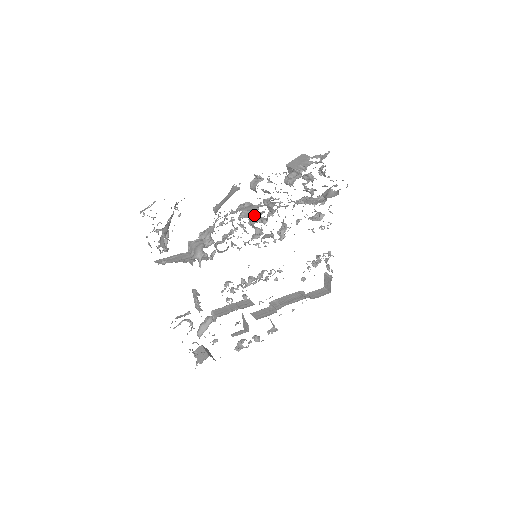
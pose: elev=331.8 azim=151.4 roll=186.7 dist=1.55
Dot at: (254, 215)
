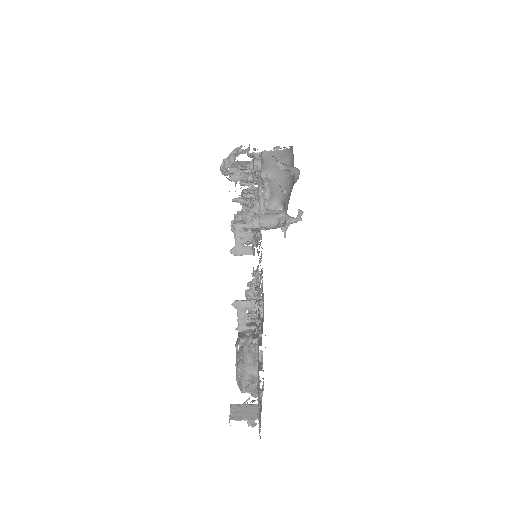
Dot at: occluded
